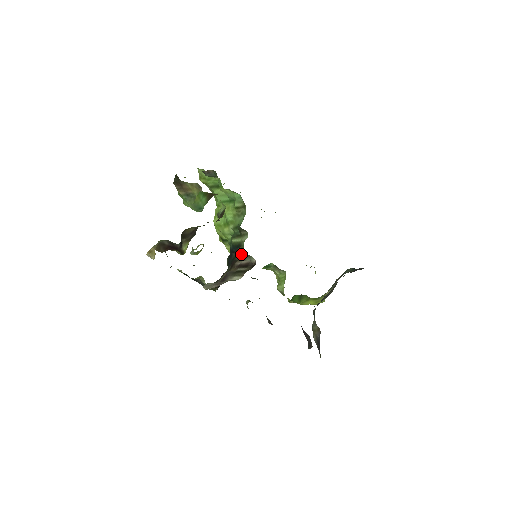
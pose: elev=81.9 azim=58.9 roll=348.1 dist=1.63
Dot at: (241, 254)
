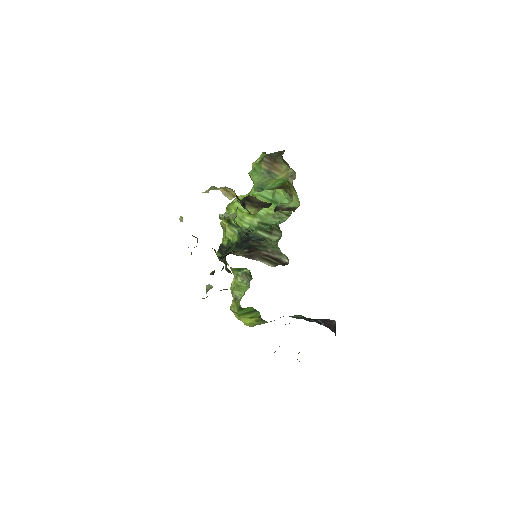
Dot at: occluded
